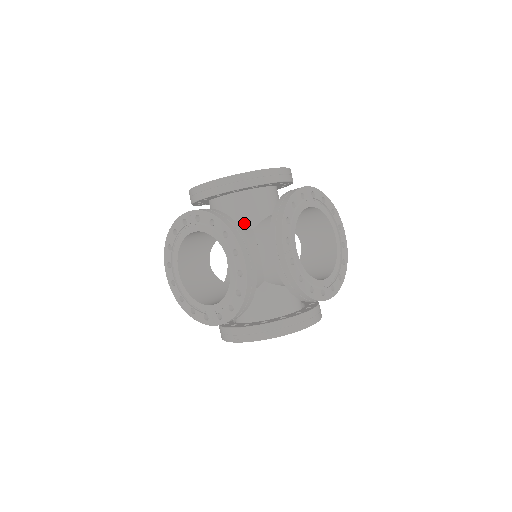
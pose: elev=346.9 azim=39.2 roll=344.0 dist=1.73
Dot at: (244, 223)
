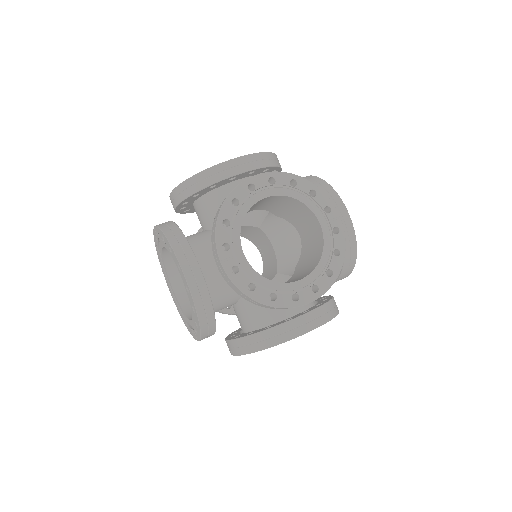
Dot at: occluded
